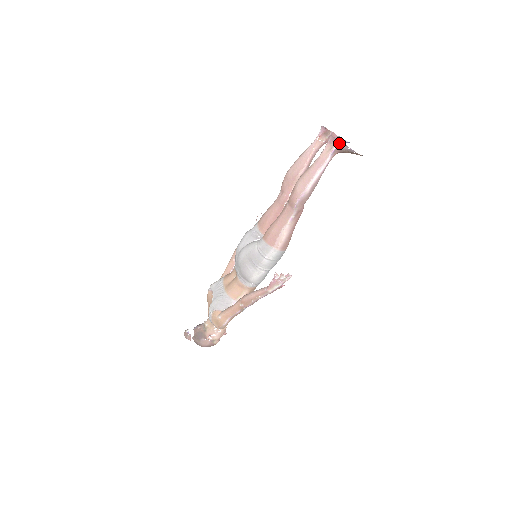
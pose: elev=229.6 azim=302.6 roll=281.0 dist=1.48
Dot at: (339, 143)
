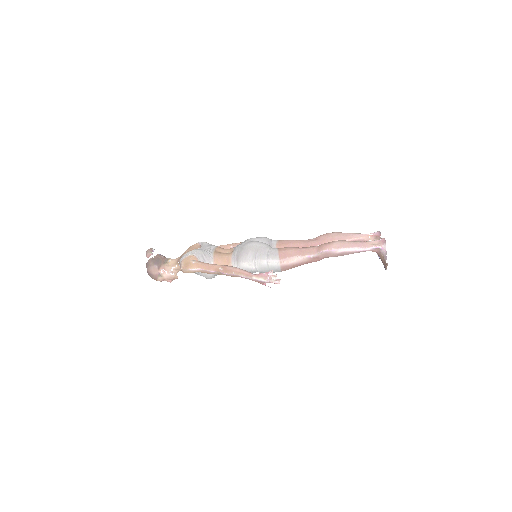
Dot at: (384, 247)
